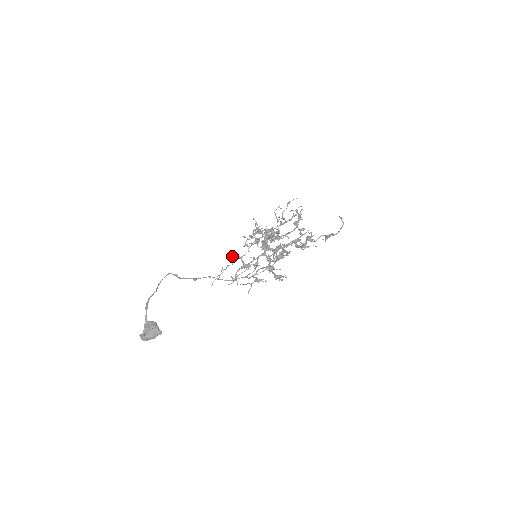
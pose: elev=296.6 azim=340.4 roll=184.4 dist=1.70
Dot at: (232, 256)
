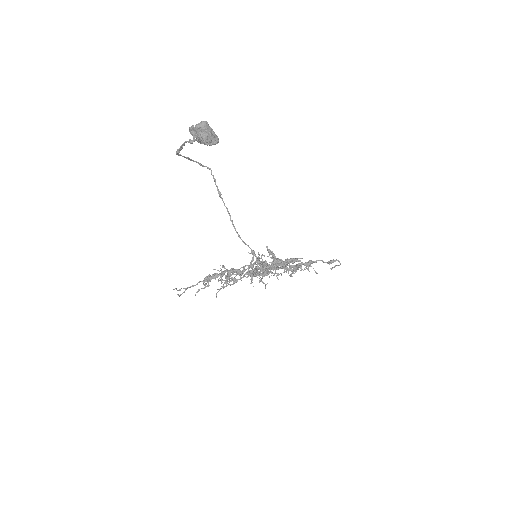
Dot at: (208, 275)
